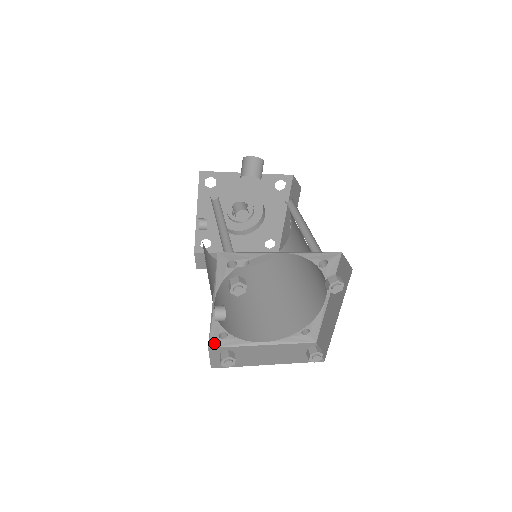
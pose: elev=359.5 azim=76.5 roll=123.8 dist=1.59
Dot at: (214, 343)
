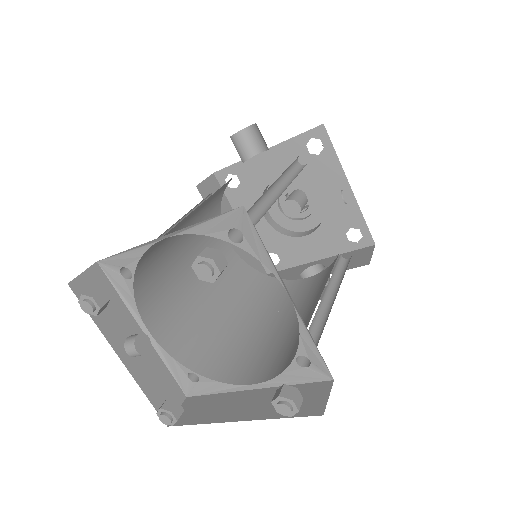
Dot at: (190, 389)
